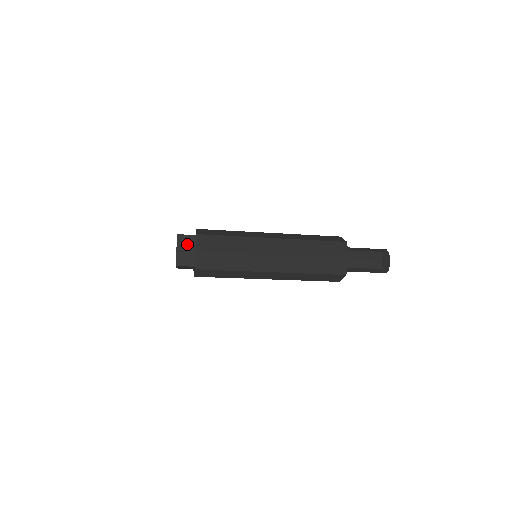
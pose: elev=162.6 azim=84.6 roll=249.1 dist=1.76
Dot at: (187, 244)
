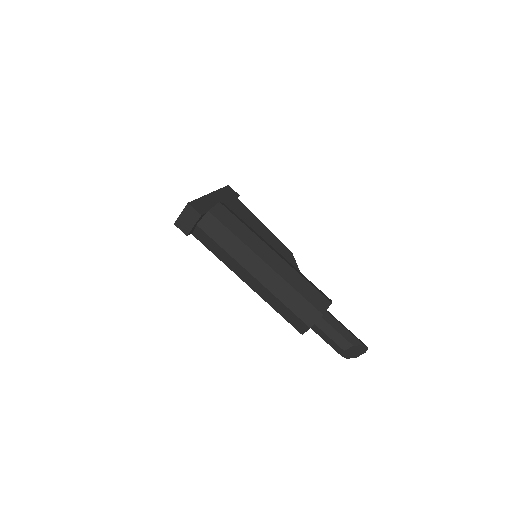
Dot at: (191, 216)
